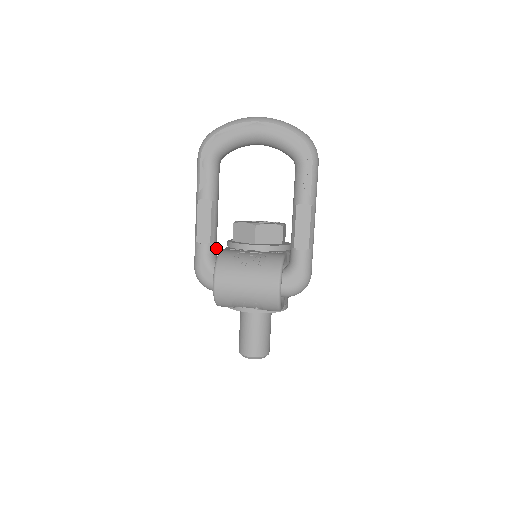
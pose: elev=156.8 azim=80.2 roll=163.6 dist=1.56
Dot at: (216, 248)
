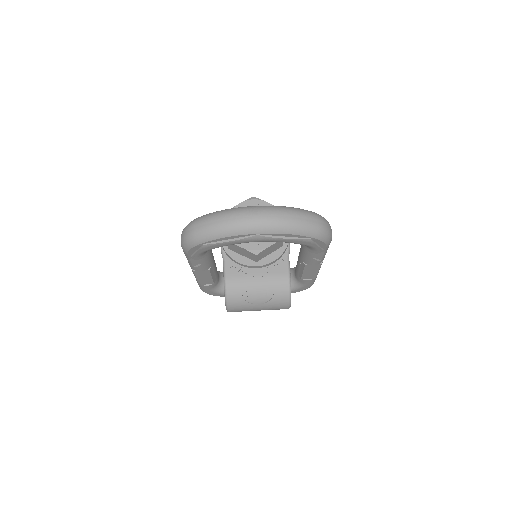
Dot at: (218, 275)
